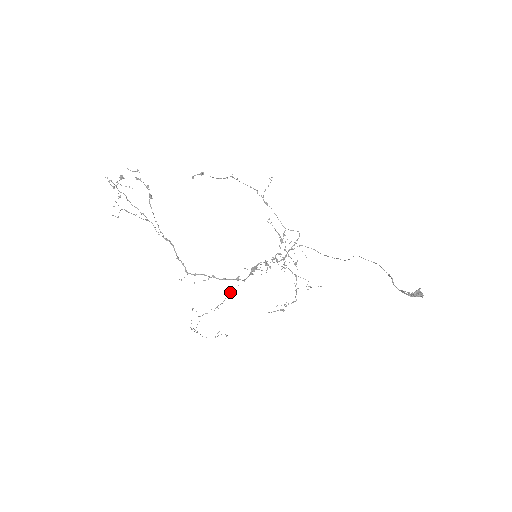
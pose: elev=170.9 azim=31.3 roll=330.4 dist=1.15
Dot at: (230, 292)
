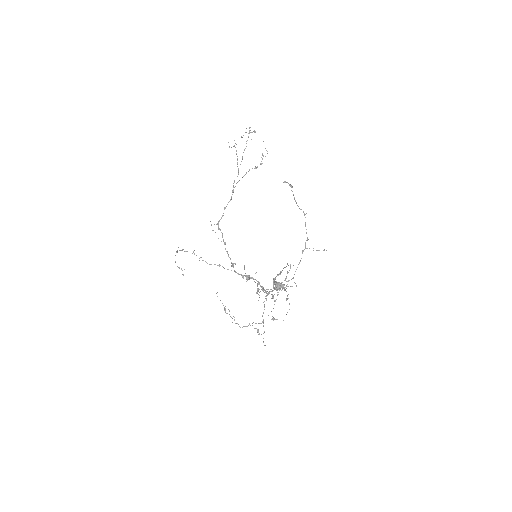
Dot at: (220, 265)
